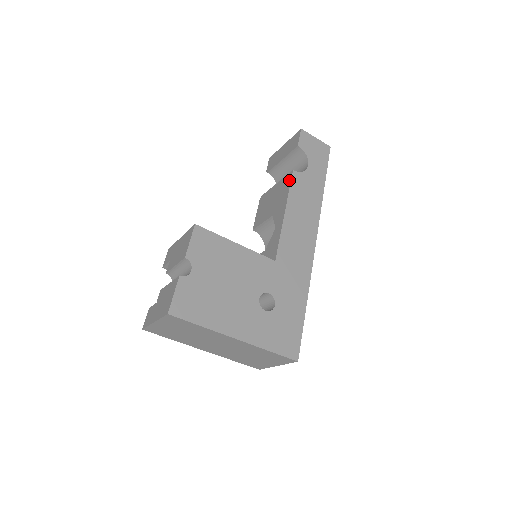
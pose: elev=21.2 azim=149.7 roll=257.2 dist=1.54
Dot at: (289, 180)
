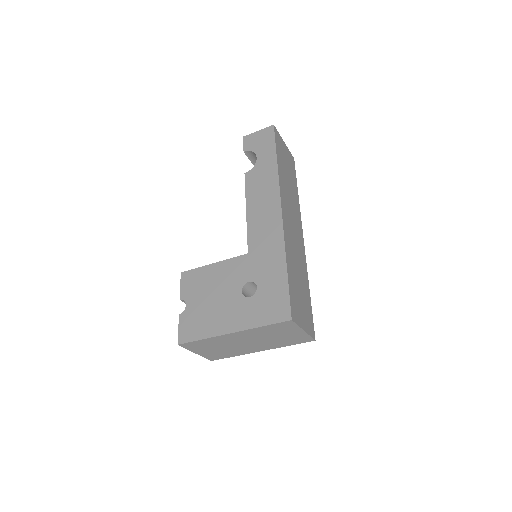
Dot at: occluded
